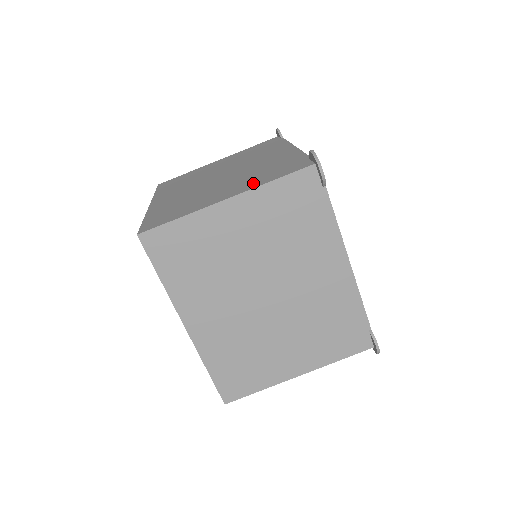
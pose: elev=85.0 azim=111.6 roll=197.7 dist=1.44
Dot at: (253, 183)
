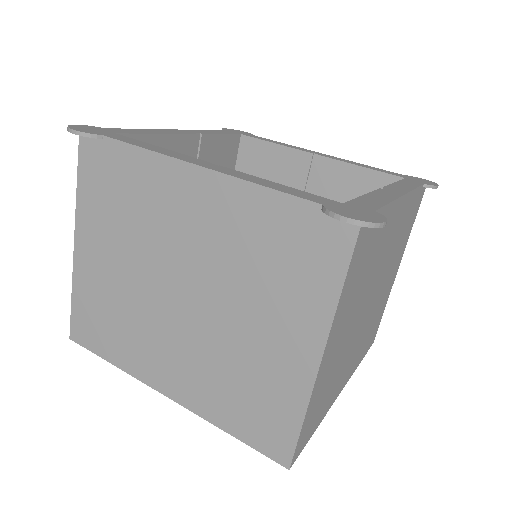
Dot at: occluded
